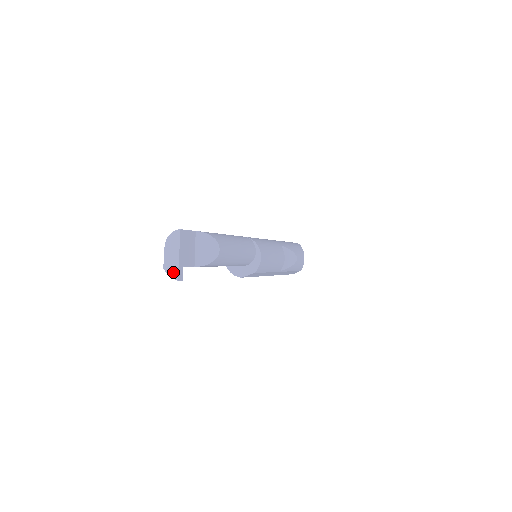
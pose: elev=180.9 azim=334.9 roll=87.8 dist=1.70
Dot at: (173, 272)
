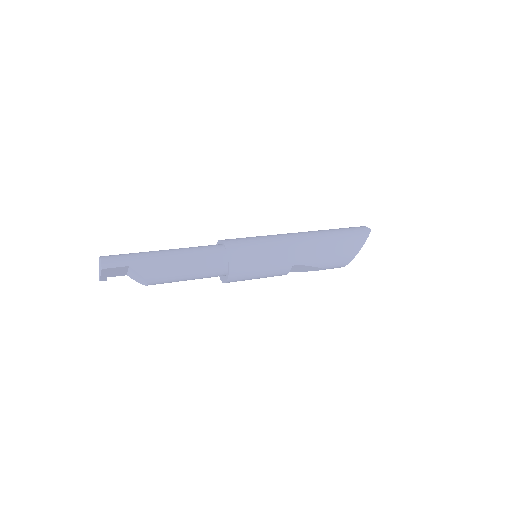
Dot at: (99, 274)
